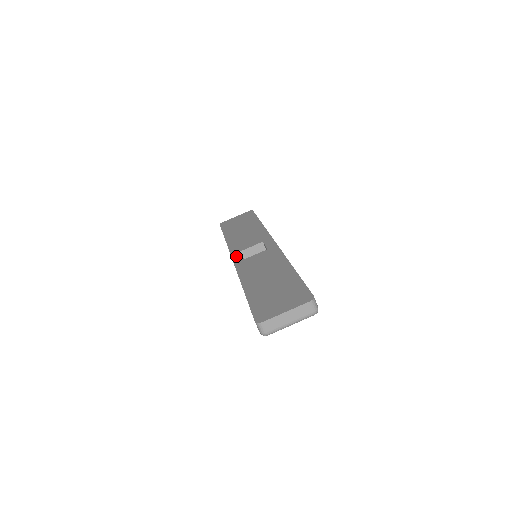
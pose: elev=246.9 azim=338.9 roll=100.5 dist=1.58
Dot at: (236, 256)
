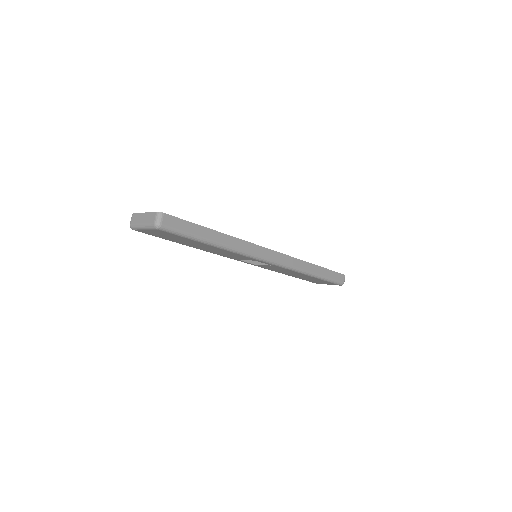
Dot at: occluded
